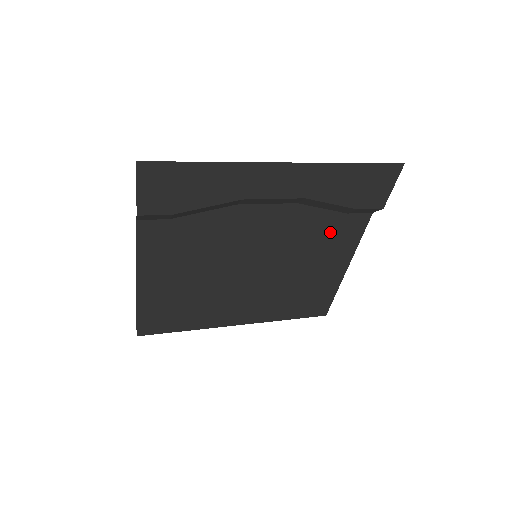
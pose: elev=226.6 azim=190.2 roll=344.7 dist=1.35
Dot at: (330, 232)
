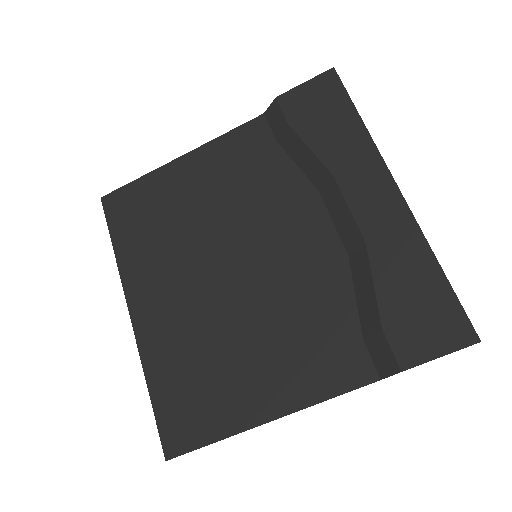
Dot at: (324, 336)
